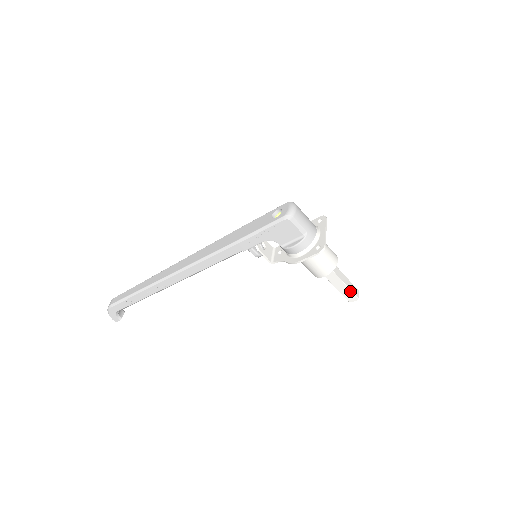
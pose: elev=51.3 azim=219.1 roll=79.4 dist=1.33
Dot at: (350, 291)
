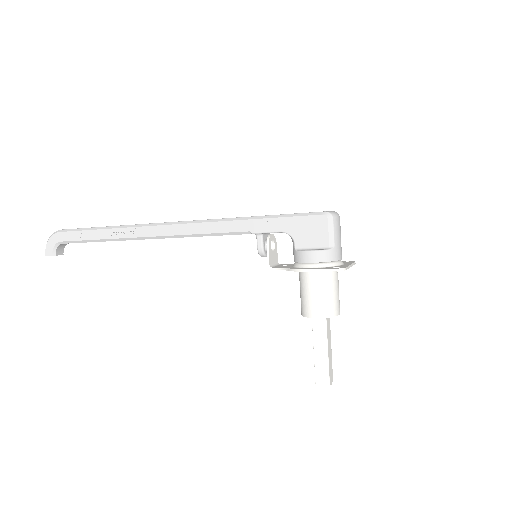
Dot at: (327, 366)
